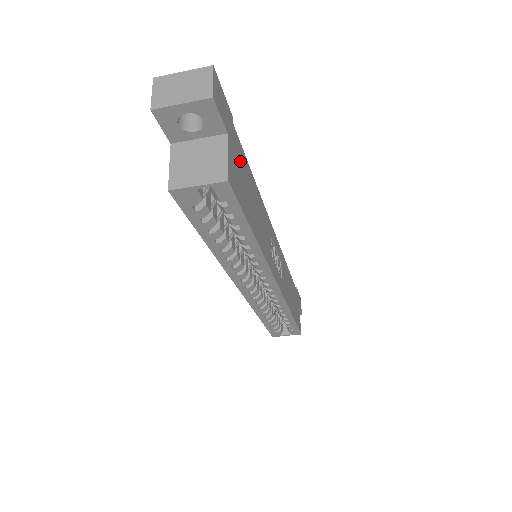
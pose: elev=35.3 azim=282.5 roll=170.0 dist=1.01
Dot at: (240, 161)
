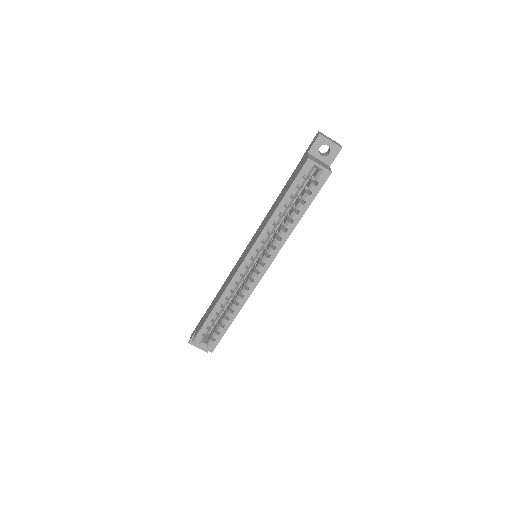
Dot at: occluded
